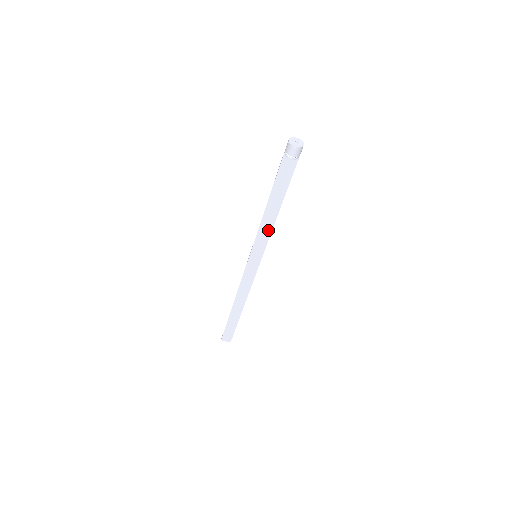
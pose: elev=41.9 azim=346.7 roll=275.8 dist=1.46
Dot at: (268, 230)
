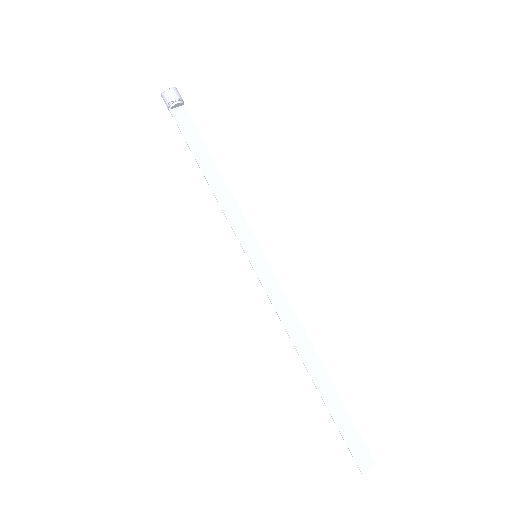
Dot at: (234, 208)
